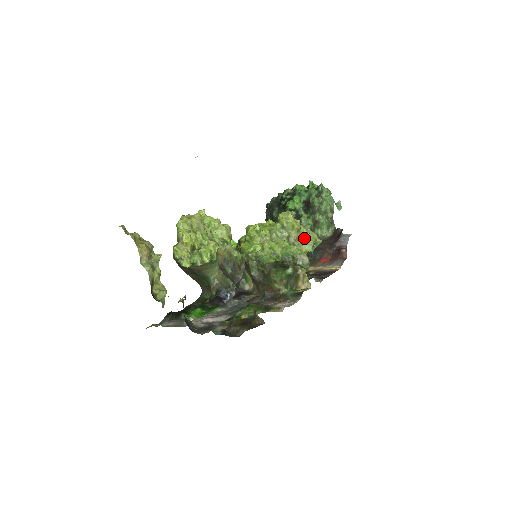
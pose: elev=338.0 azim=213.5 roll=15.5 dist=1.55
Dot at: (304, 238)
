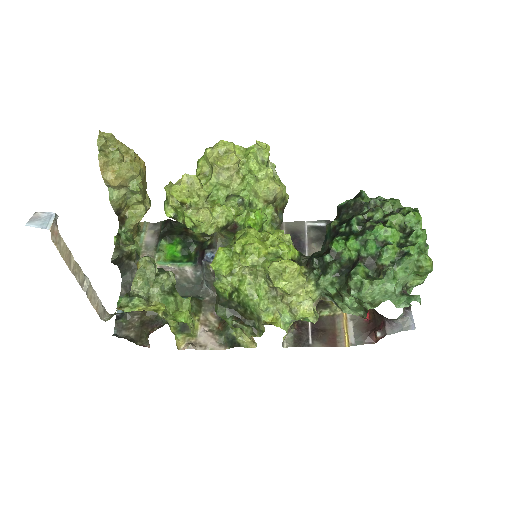
Dot at: (289, 305)
